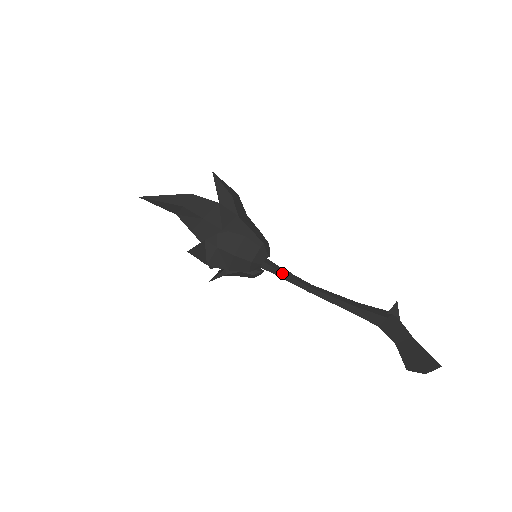
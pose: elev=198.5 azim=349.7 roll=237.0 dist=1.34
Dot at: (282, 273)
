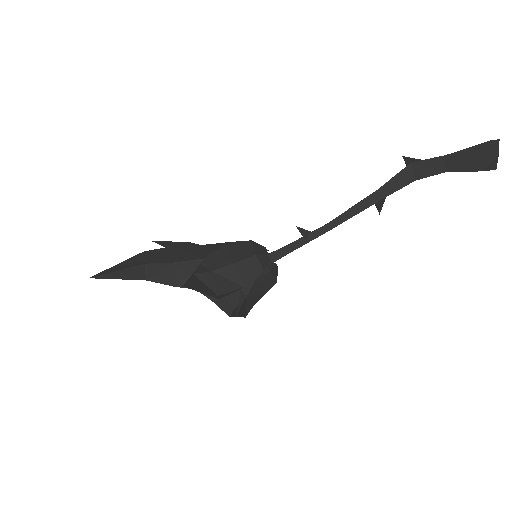
Dot at: (293, 243)
